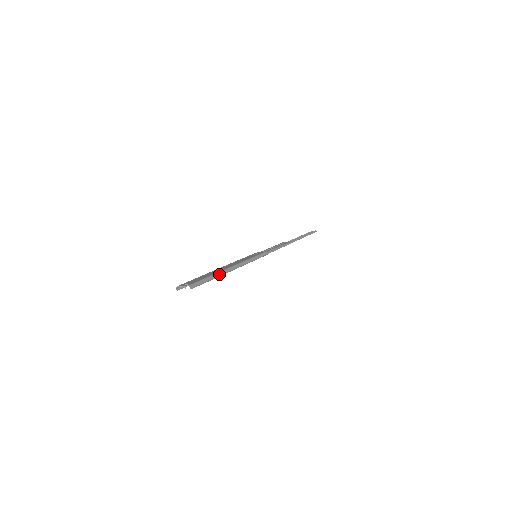
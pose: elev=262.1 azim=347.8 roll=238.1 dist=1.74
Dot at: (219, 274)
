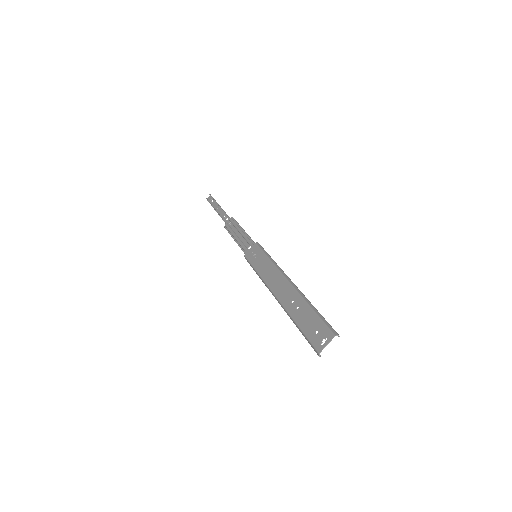
Dot at: (306, 298)
